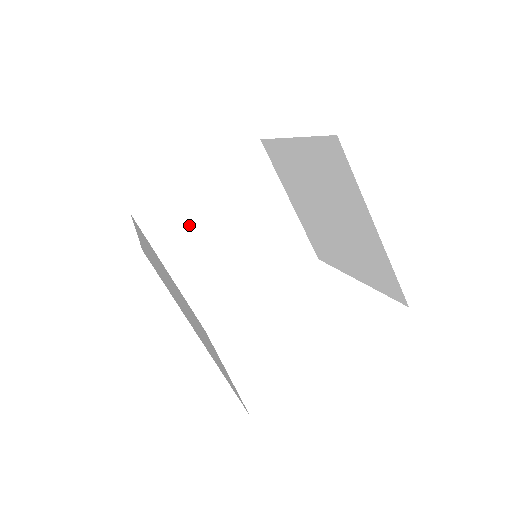
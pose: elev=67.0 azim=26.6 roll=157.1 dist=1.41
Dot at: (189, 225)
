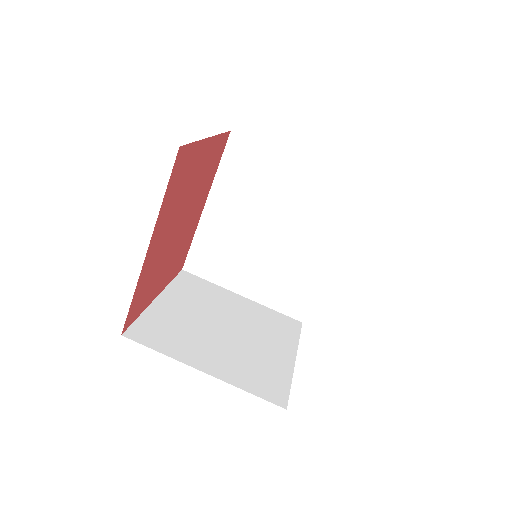
Dot at: (182, 329)
